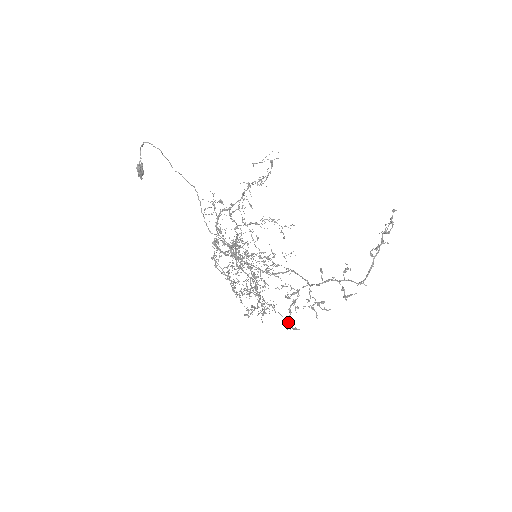
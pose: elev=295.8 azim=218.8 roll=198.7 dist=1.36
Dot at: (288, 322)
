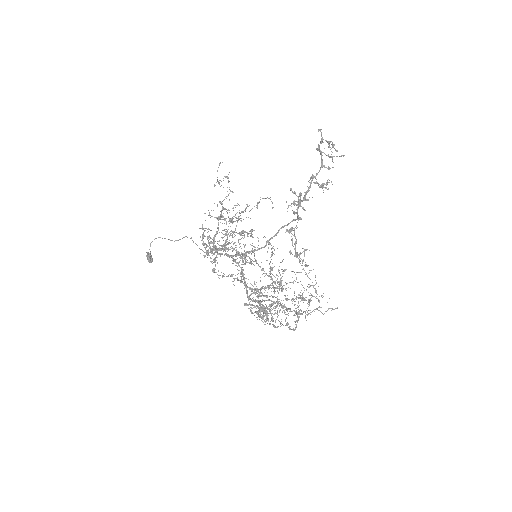
Dot at: occluded
